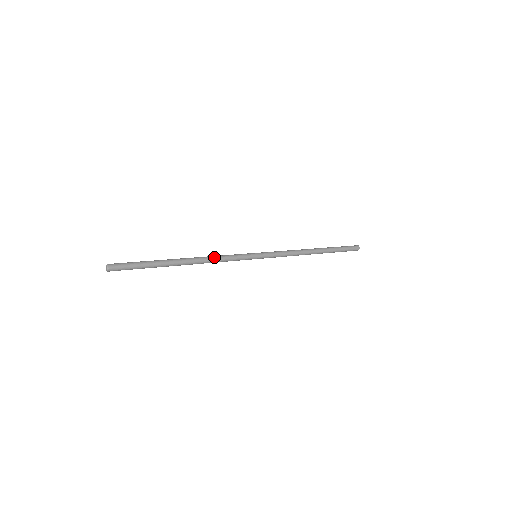
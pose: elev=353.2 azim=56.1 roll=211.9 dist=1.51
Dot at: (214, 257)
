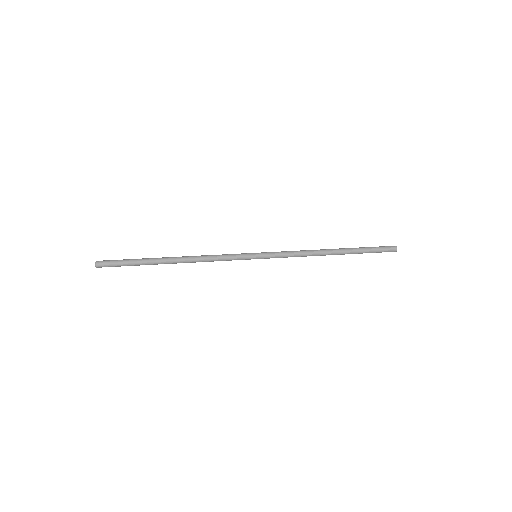
Dot at: (205, 255)
